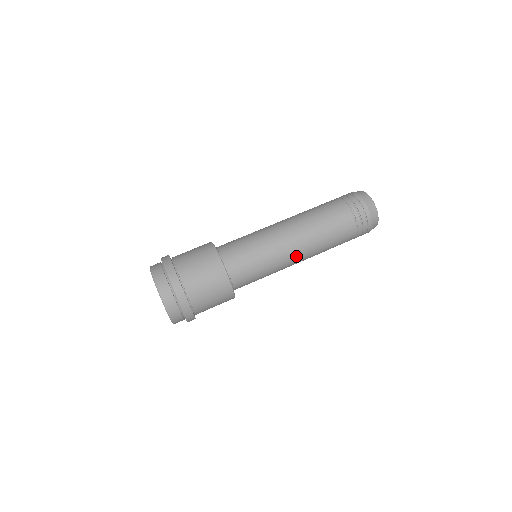
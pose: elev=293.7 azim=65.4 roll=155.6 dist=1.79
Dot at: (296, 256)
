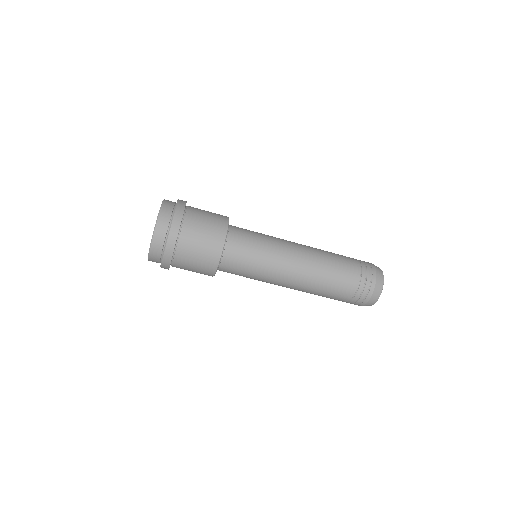
Dot at: occluded
